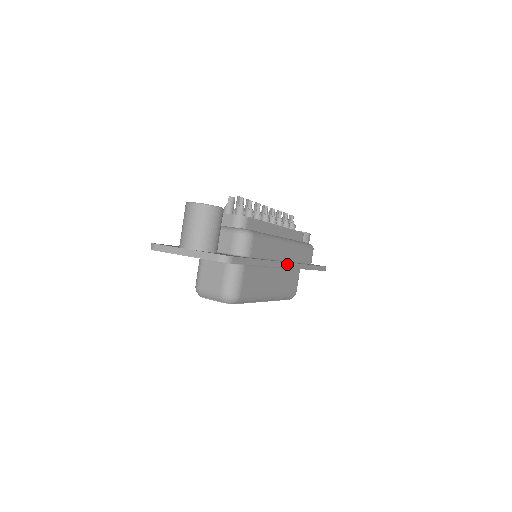
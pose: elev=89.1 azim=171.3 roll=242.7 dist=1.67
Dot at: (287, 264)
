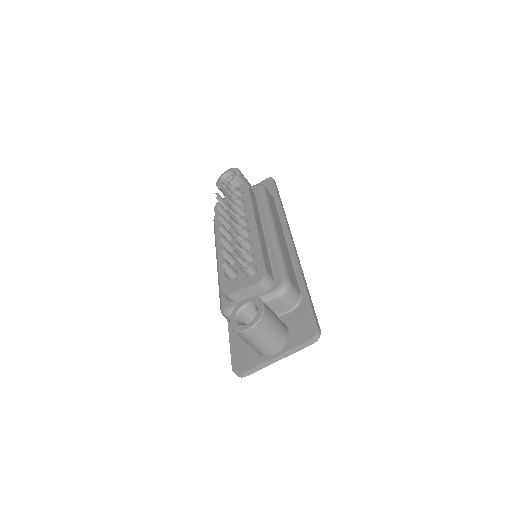
Dot at: (292, 243)
